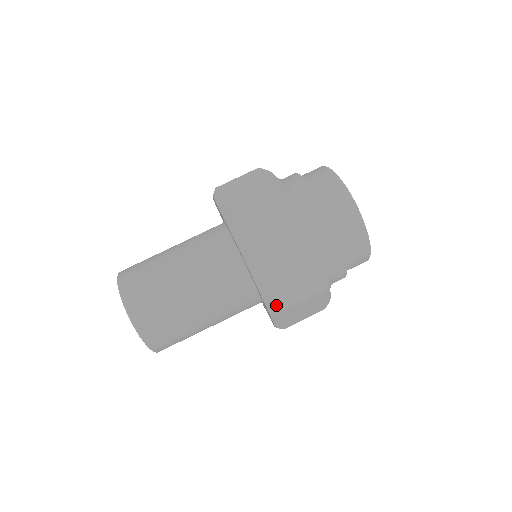
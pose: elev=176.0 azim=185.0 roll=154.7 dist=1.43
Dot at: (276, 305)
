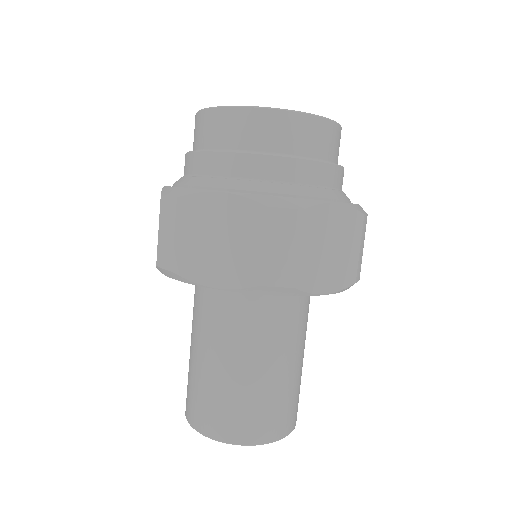
Dot at: (359, 279)
